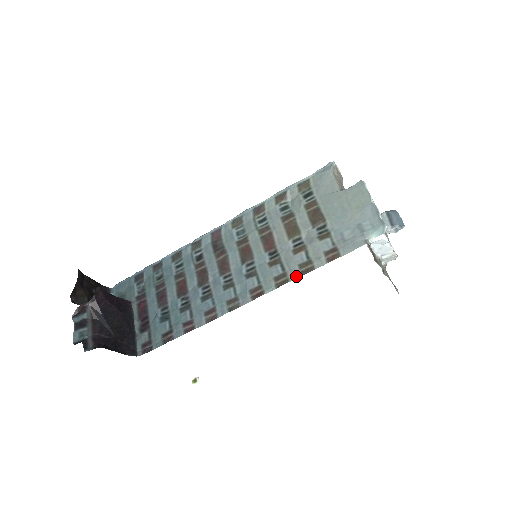
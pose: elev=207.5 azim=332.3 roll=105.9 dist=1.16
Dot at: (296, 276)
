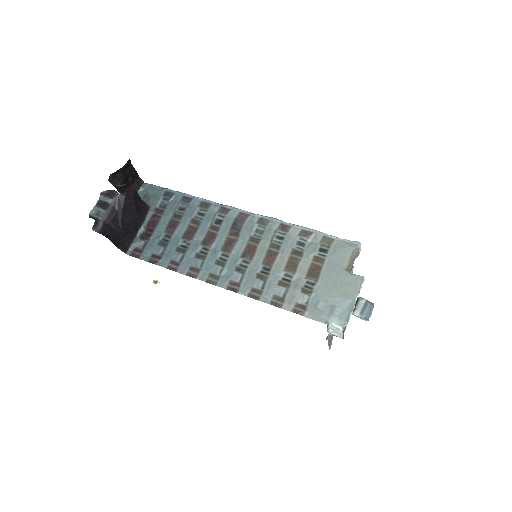
Dot at: (266, 301)
